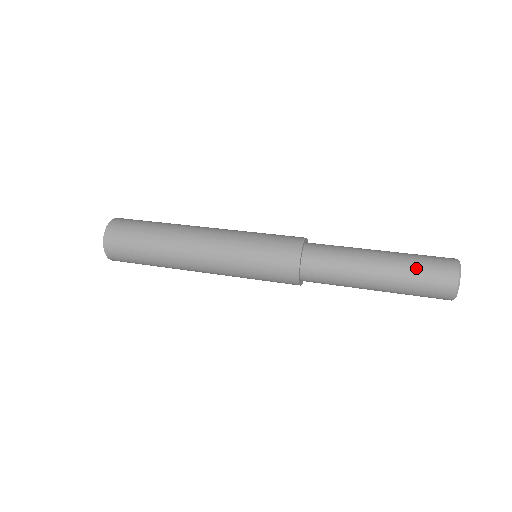
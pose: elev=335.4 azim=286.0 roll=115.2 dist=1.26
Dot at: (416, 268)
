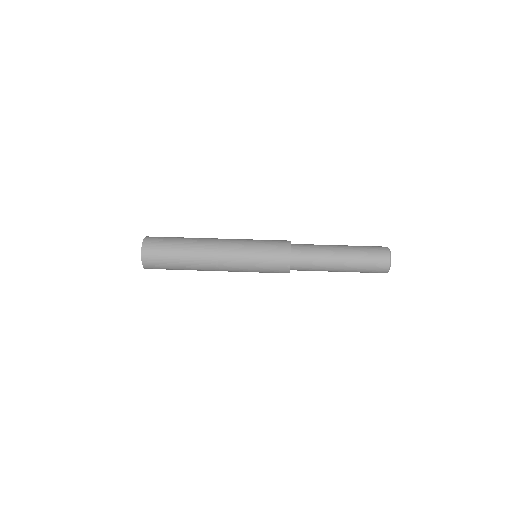
Dot at: (364, 252)
